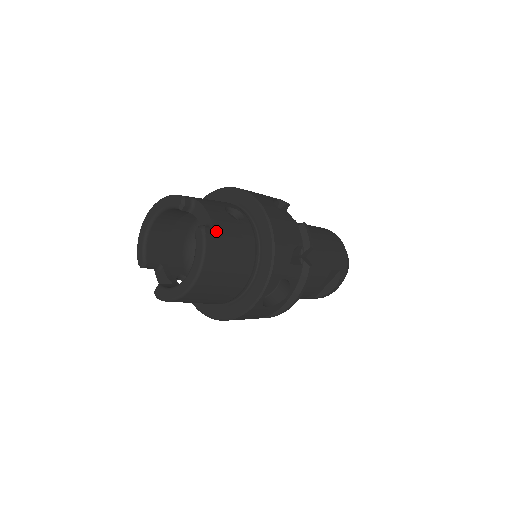
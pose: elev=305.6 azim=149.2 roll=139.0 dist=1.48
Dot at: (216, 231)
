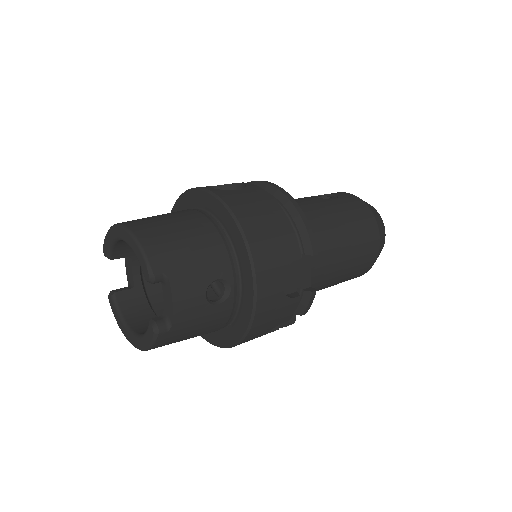
Dot at: (174, 331)
